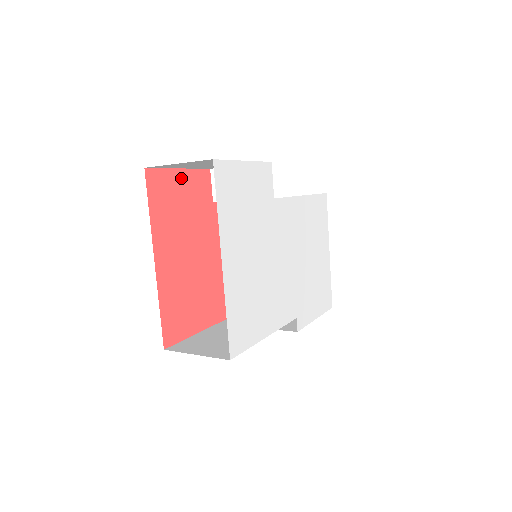
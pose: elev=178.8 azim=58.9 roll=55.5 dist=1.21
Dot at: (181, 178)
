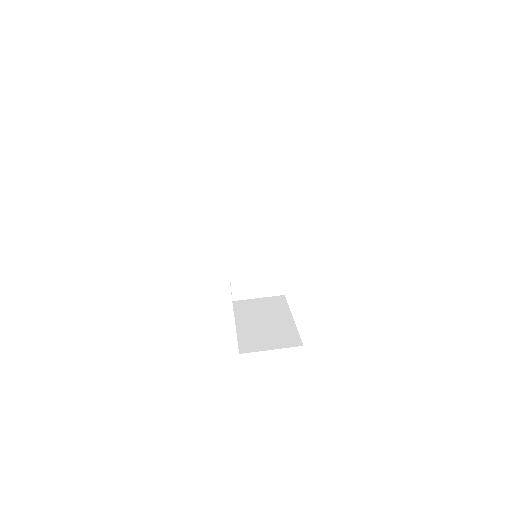
Dot at: occluded
